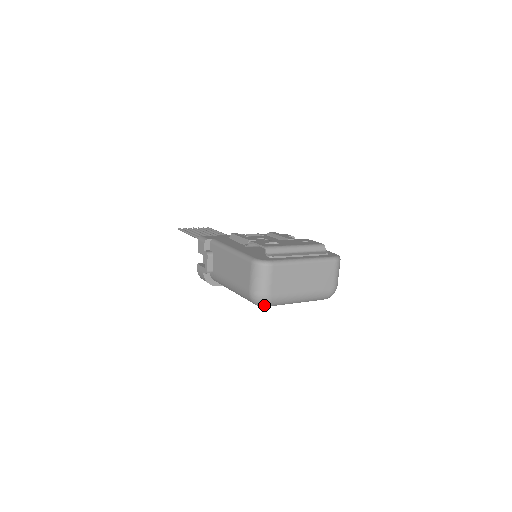
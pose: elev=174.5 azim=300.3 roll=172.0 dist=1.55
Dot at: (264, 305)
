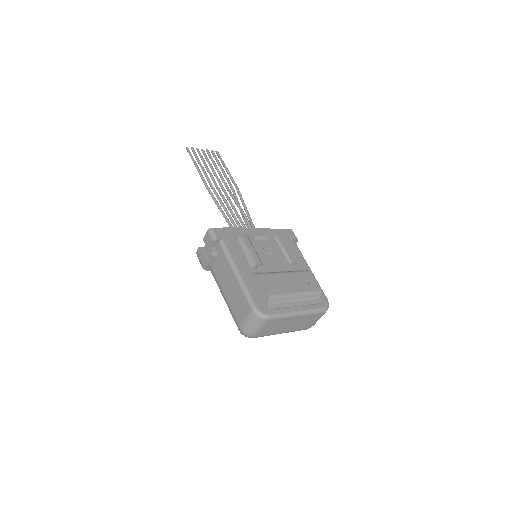
Dot at: (248, 337)
